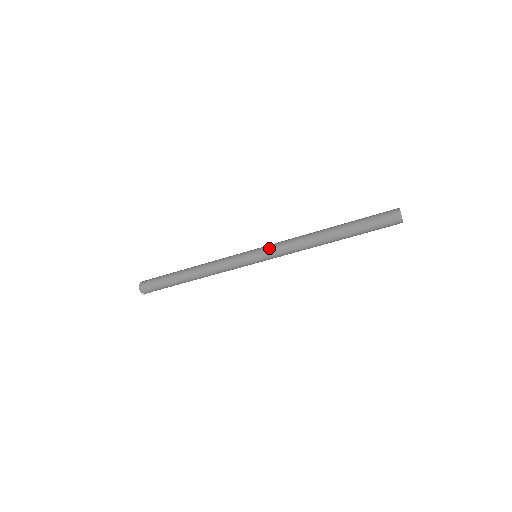
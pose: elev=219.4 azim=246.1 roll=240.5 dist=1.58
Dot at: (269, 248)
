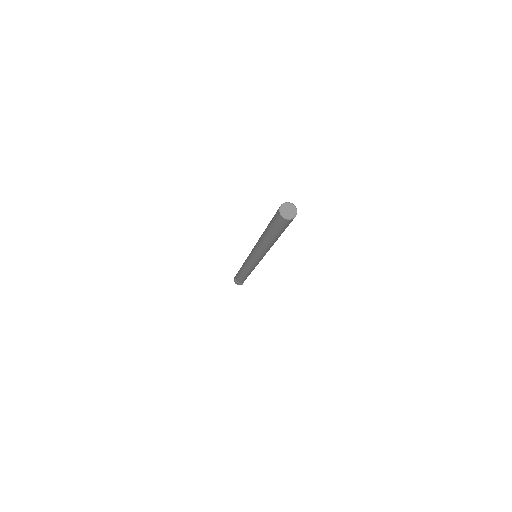
Dot at: (252, 254)
